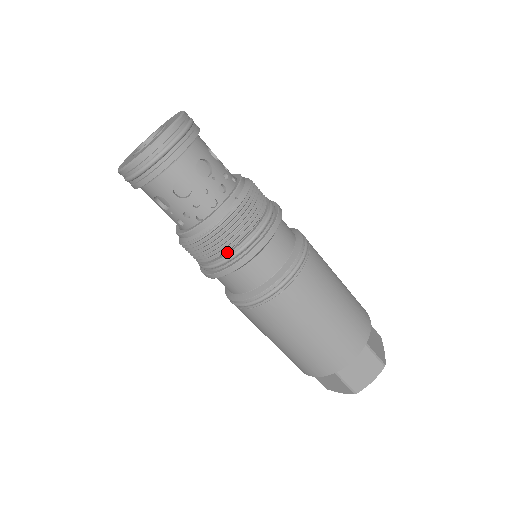
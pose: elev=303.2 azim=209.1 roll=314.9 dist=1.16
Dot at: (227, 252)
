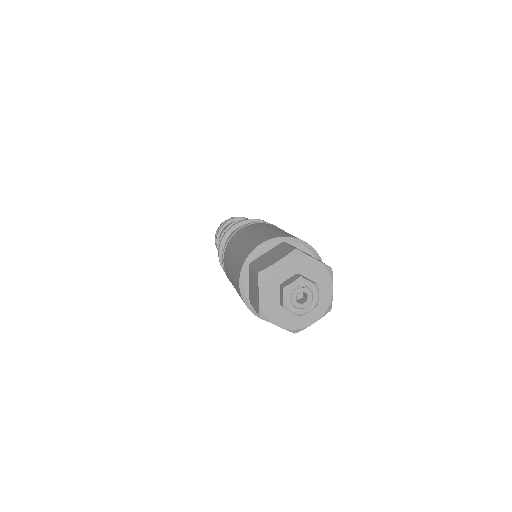
Dot at: occluded
